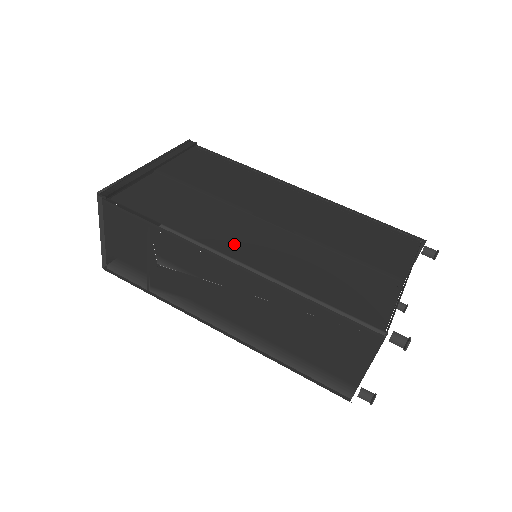
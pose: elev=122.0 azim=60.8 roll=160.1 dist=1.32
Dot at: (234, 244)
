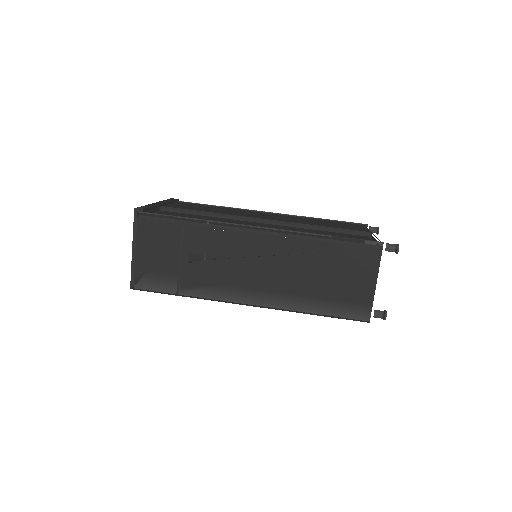
Dot at: occluded
